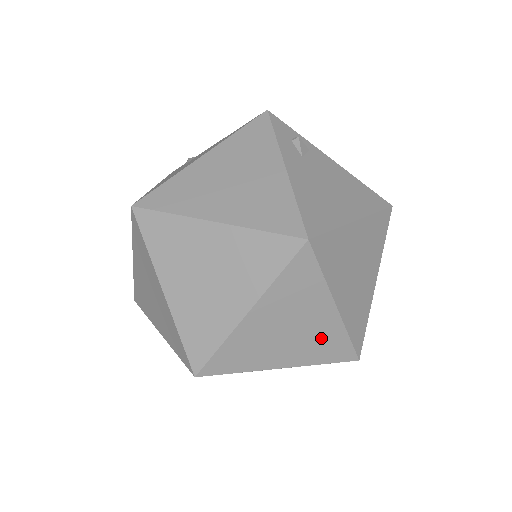
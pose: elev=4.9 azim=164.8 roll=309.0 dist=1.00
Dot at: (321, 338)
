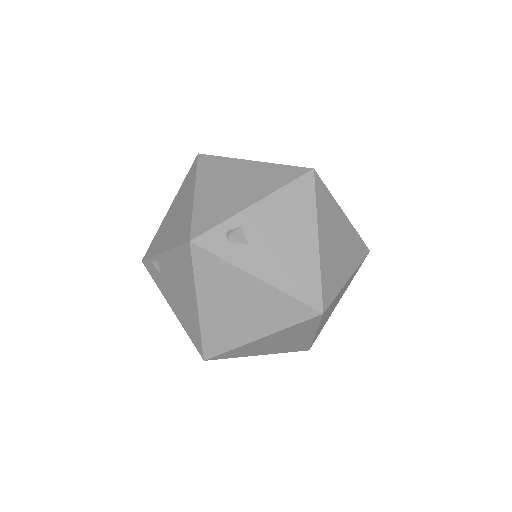
Dot at: (349, 282)
